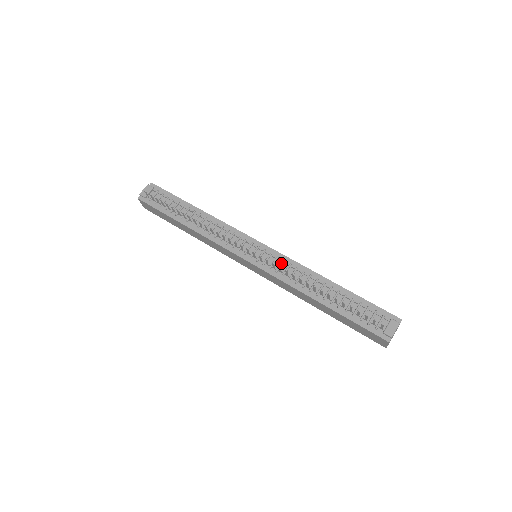
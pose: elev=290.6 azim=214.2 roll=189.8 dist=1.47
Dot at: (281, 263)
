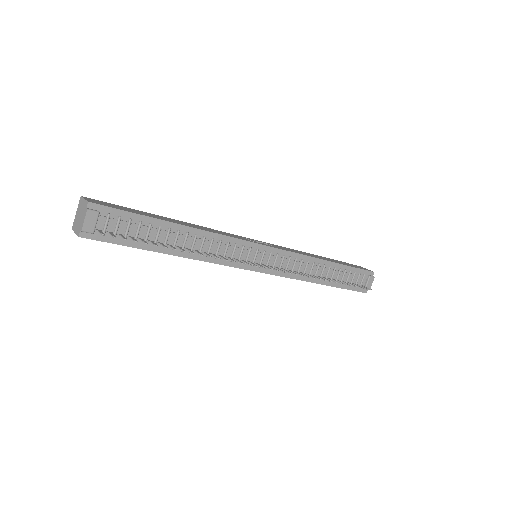
Dot at: (289, 262)
